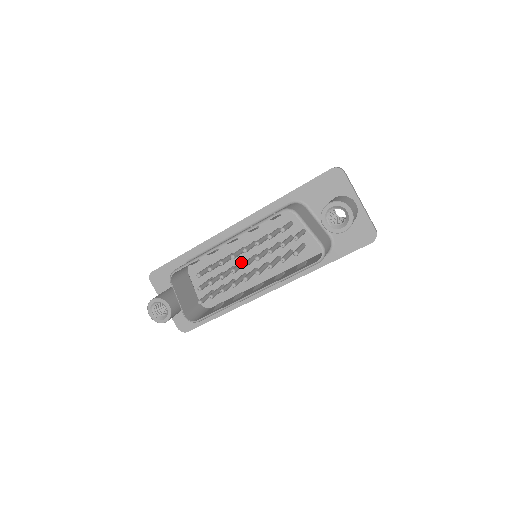
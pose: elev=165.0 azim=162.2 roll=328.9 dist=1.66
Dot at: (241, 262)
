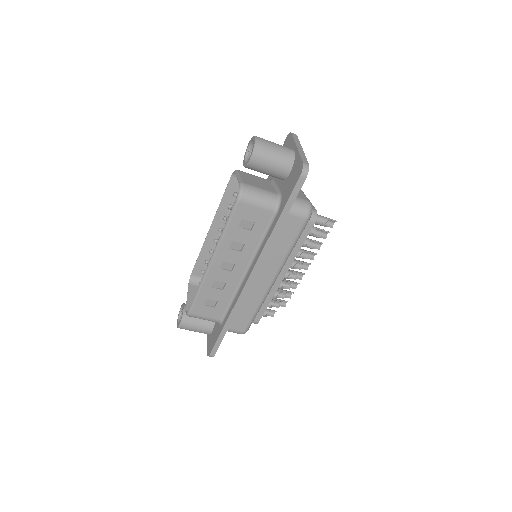
Dot at: occluded
